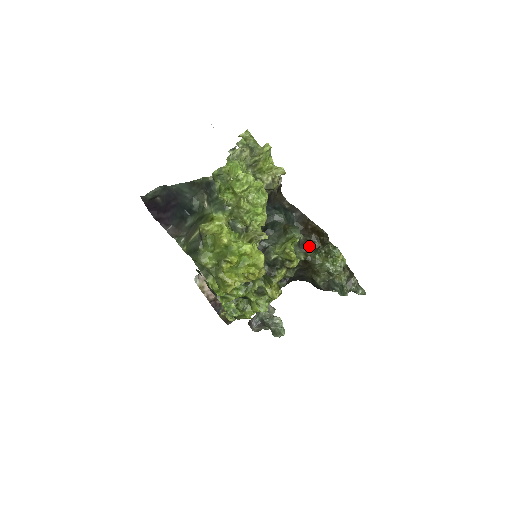
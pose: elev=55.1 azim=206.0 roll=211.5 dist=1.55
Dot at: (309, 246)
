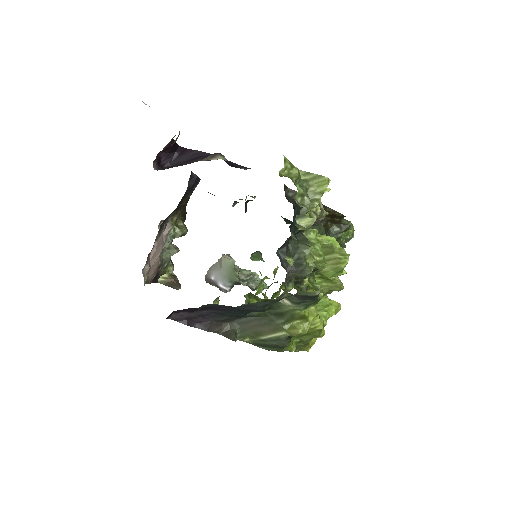
Dot at: (326, 233)
